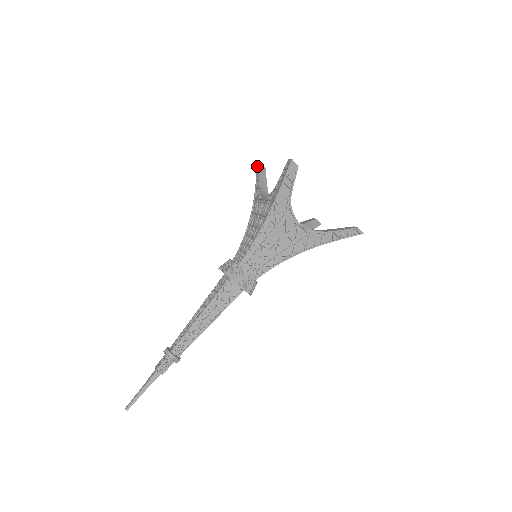
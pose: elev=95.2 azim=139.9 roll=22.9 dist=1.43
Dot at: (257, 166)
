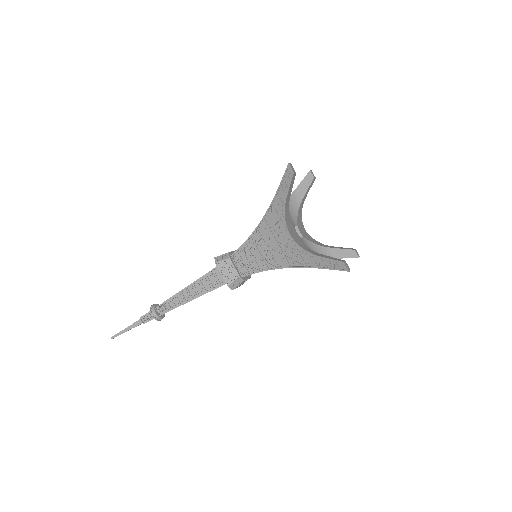
Dot at: occluded
